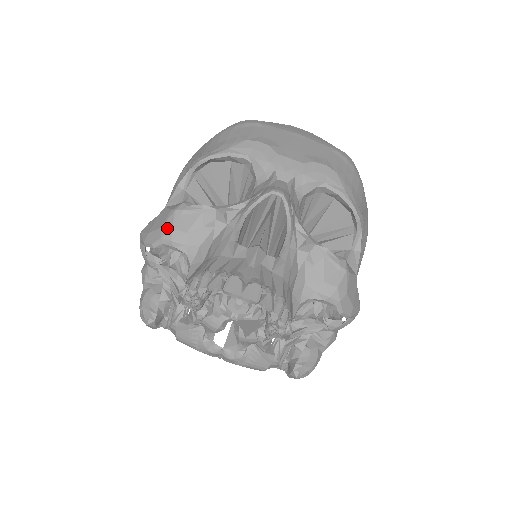
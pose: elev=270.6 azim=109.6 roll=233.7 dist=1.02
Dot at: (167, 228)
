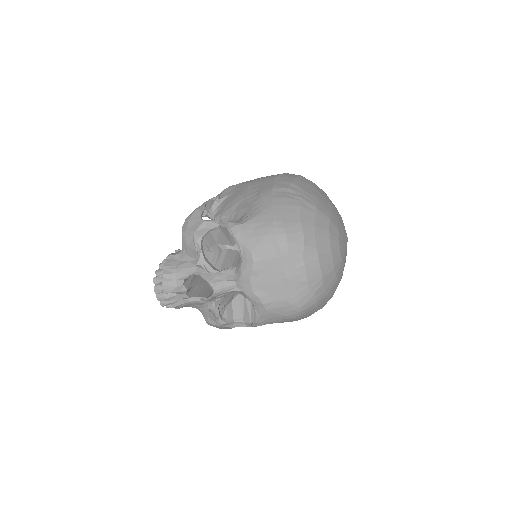
Dot at: (185, 235)
